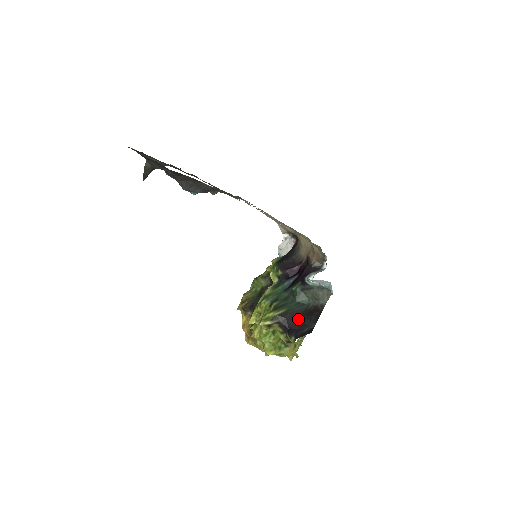
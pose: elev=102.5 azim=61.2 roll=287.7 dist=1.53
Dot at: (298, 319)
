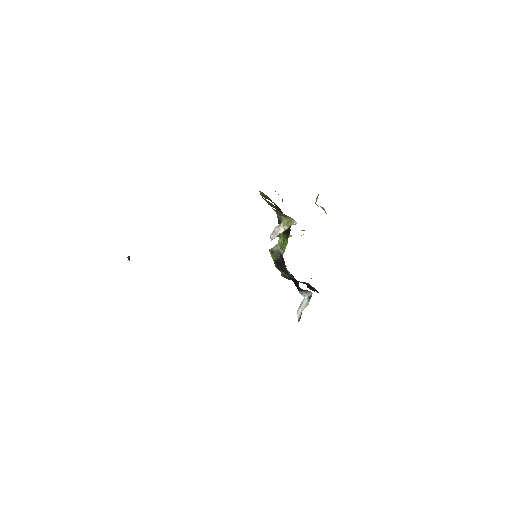
Dot at: occluded
